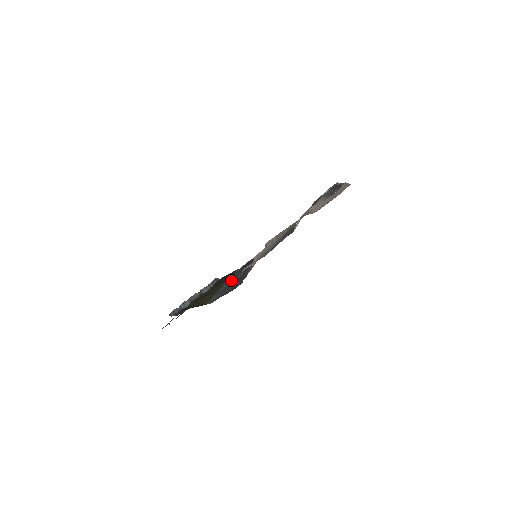
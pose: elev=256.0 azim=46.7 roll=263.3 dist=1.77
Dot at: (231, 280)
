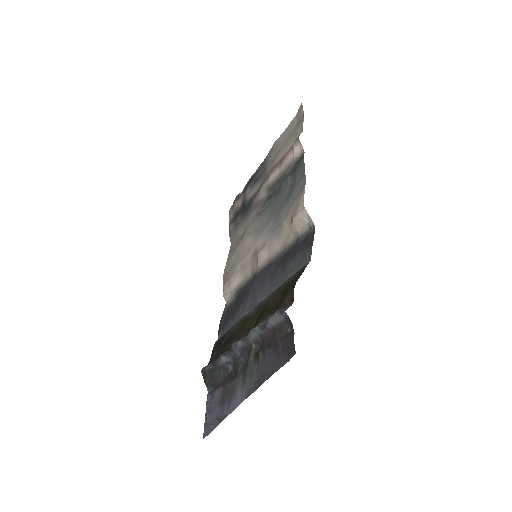
Dot at: (259, 295)
